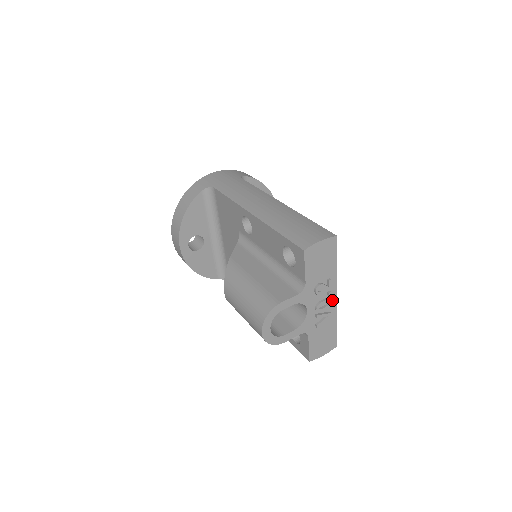
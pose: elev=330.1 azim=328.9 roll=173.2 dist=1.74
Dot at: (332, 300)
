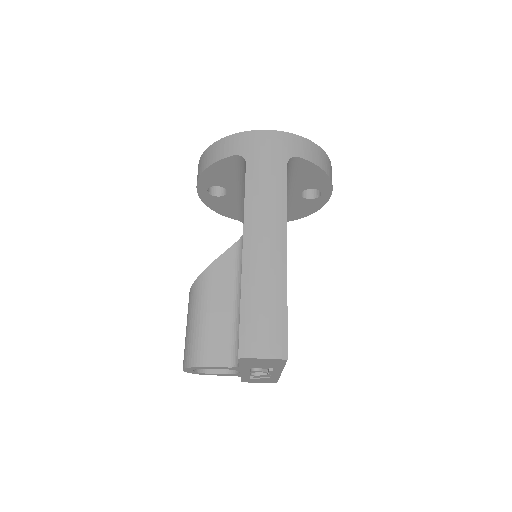
Dot at: (274, 373)
